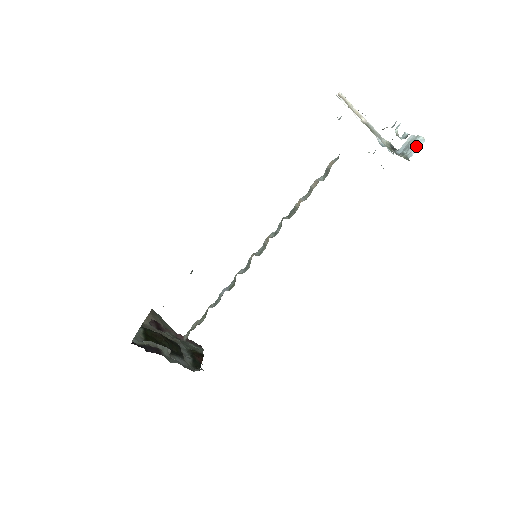
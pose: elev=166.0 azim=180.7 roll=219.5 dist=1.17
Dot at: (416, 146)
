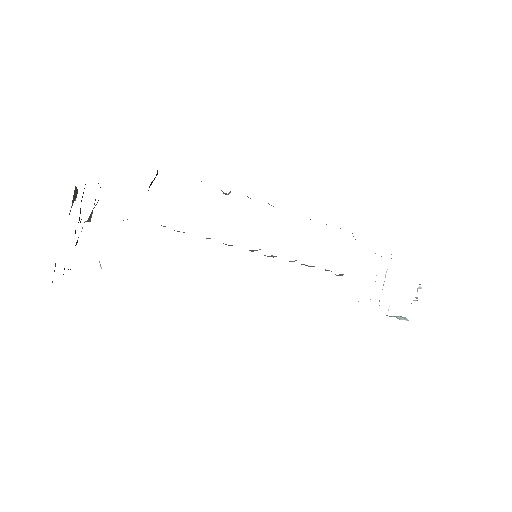
Dot at: (405, 318)
